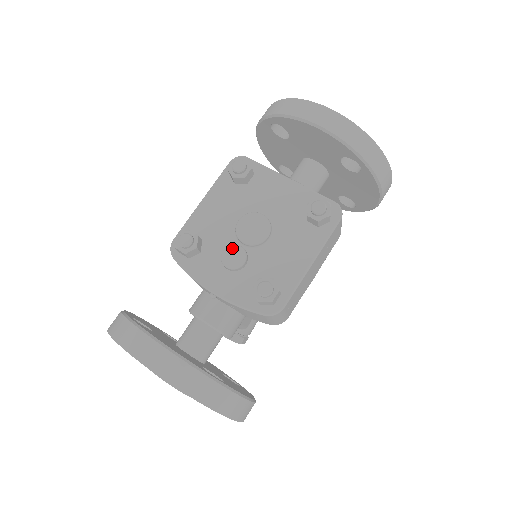
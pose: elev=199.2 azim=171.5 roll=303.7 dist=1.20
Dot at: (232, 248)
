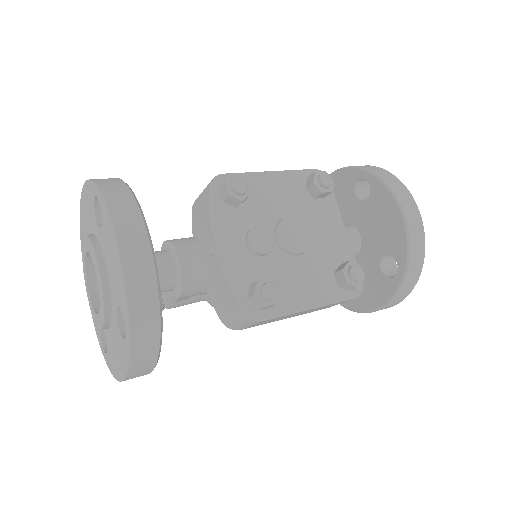
Dot at: (267, 232)
